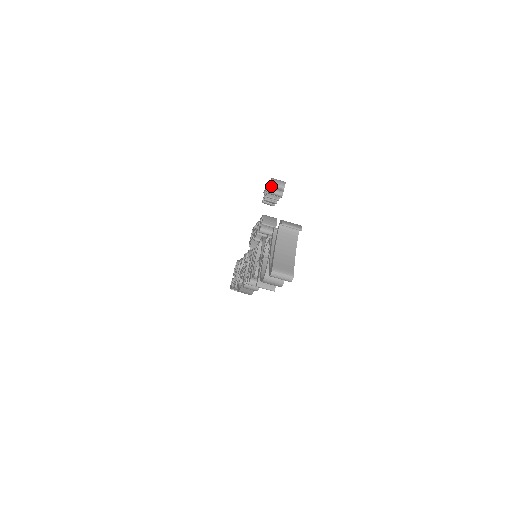
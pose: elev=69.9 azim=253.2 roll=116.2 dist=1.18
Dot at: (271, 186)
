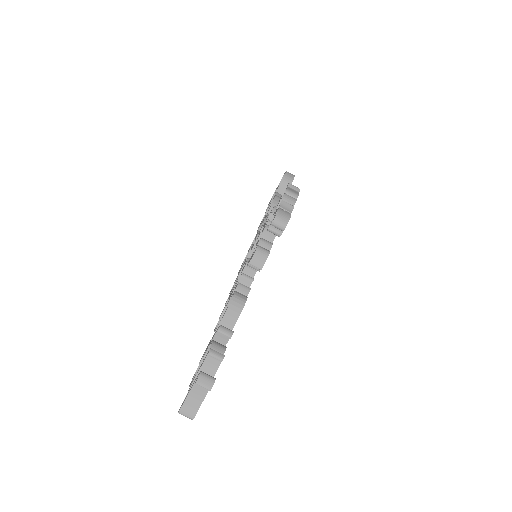
Dot at: (271, 225)
